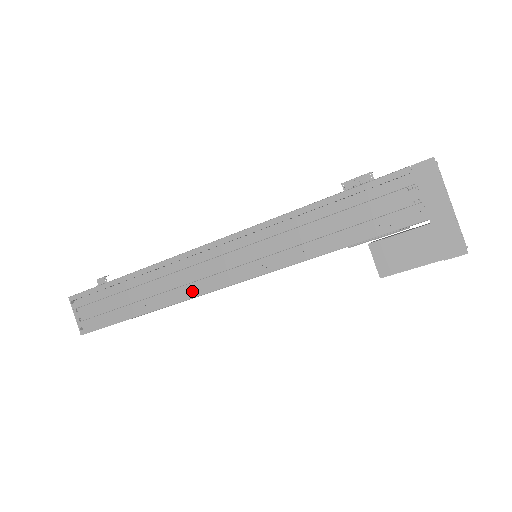
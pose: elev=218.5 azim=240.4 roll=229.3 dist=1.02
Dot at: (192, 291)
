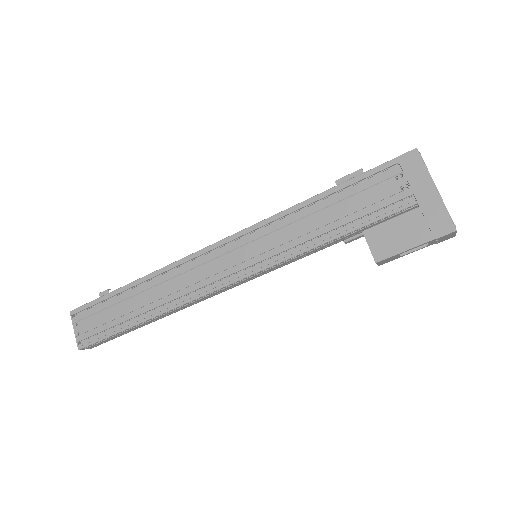
Dot at: (193, 294)
